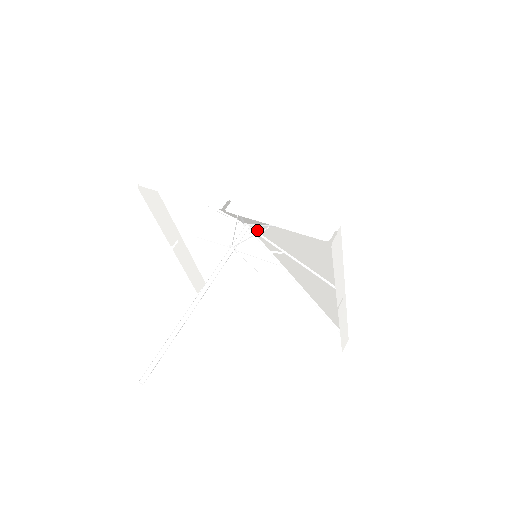
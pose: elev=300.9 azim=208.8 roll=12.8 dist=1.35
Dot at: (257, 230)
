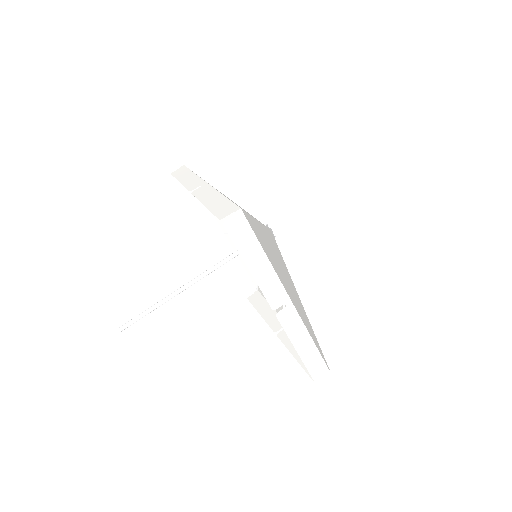
Dot at: (272, 235)
